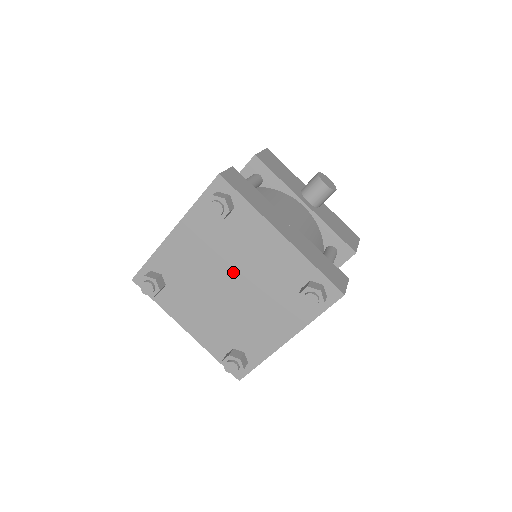
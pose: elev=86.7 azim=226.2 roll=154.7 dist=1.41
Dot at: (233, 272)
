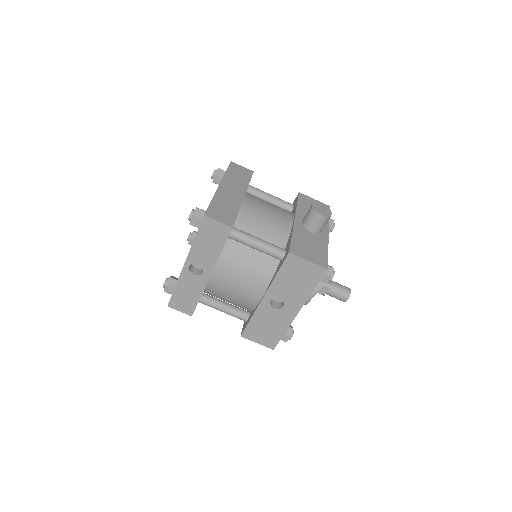
Dot at: occluded
